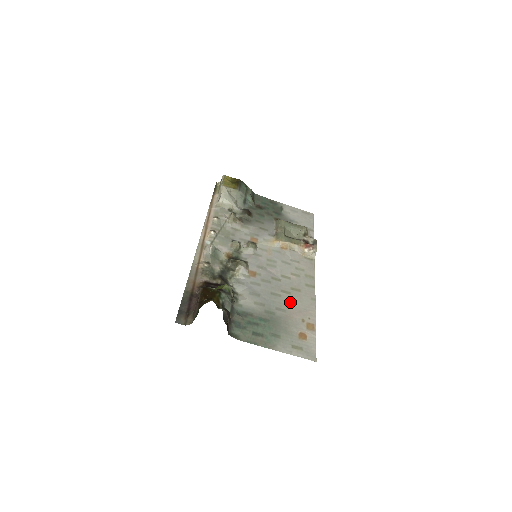
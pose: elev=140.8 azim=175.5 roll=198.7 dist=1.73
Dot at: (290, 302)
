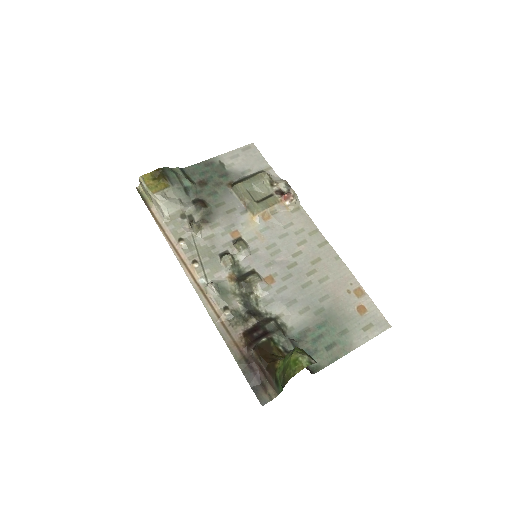
Dot at: (324, 281)
